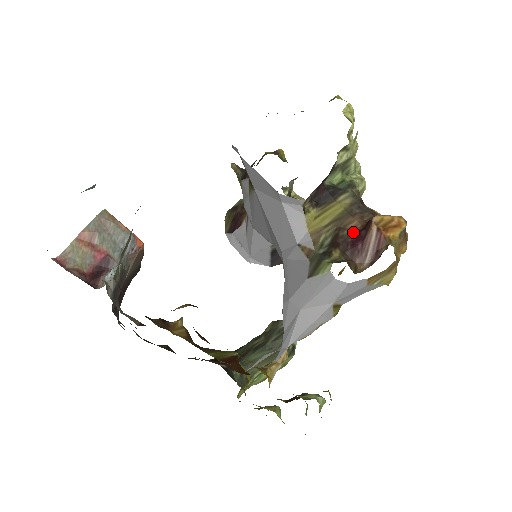
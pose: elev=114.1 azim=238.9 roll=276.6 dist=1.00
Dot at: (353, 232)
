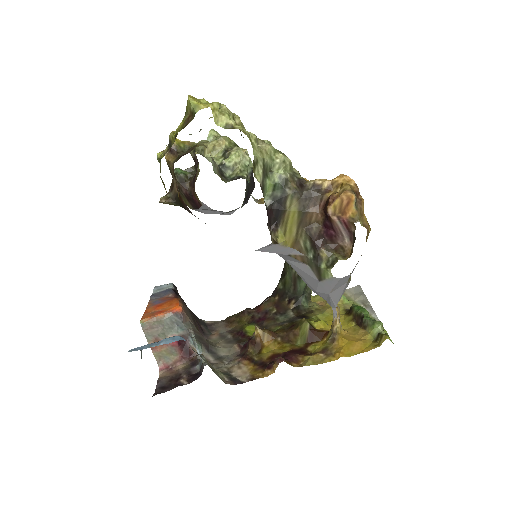
Dot at: (319, 224)
